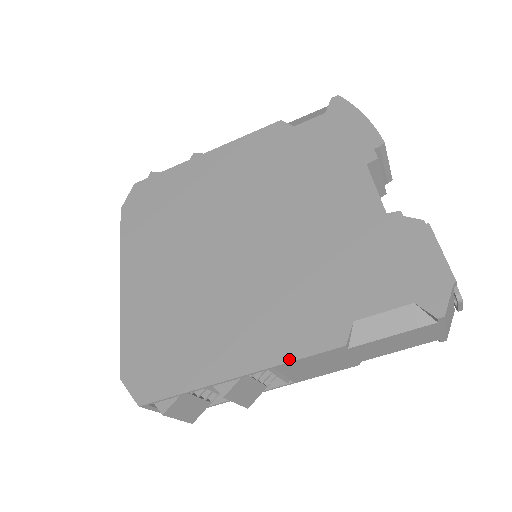
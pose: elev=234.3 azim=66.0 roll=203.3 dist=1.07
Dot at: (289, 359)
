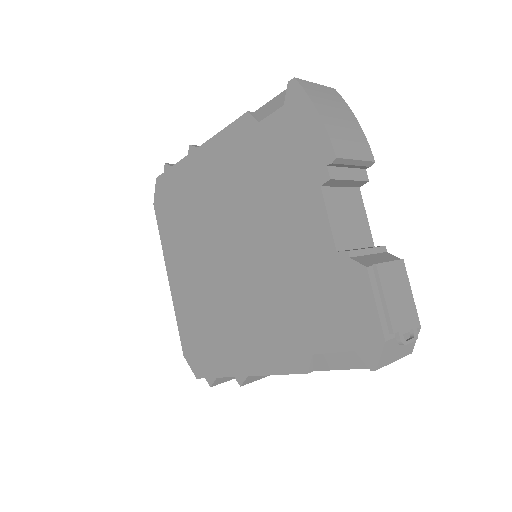
Dot at: (273, 373)
